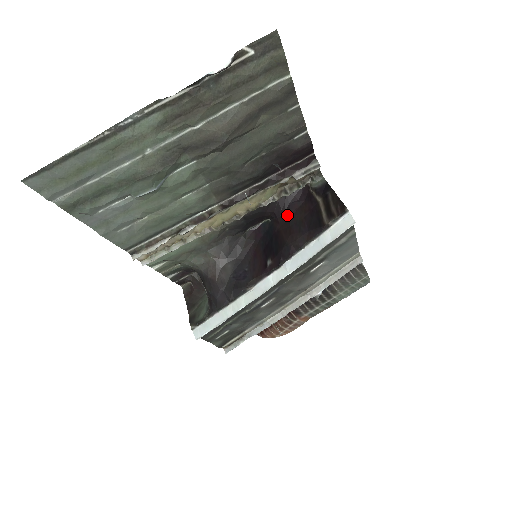
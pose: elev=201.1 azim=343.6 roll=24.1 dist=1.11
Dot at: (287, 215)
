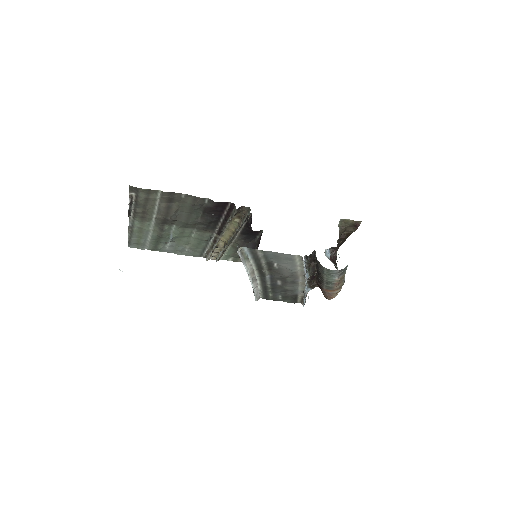
Dot at: occluded
